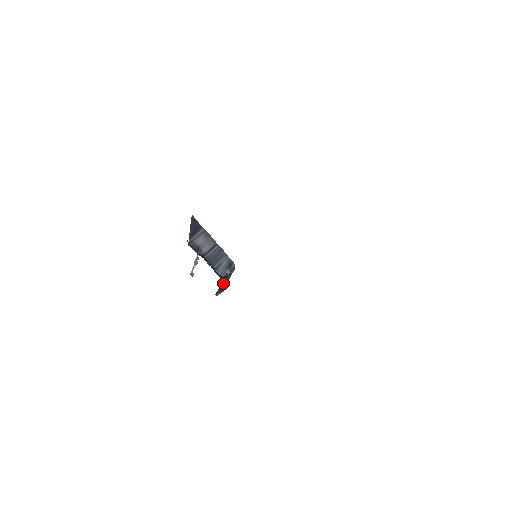
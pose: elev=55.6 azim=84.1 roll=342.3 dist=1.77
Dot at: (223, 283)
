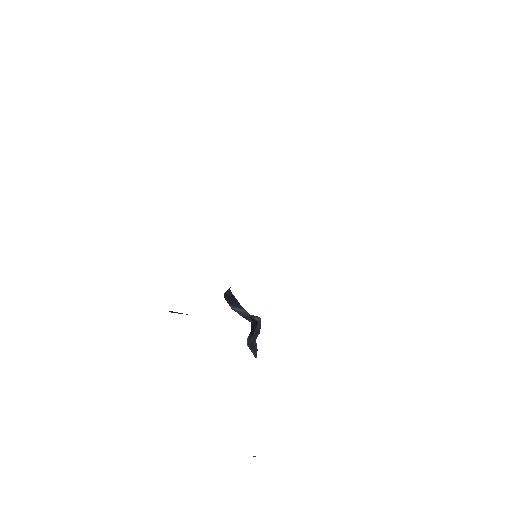
Dot at: (238, 306)
